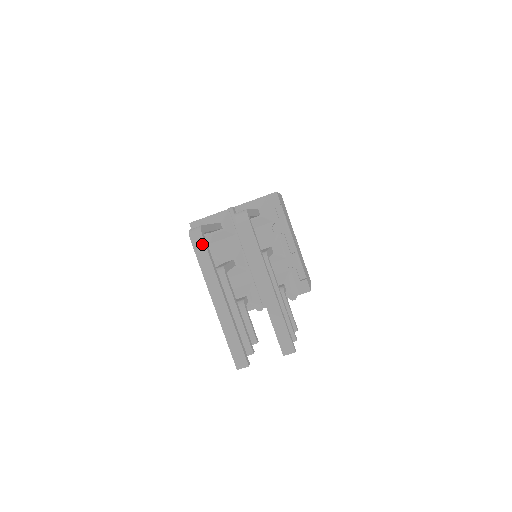
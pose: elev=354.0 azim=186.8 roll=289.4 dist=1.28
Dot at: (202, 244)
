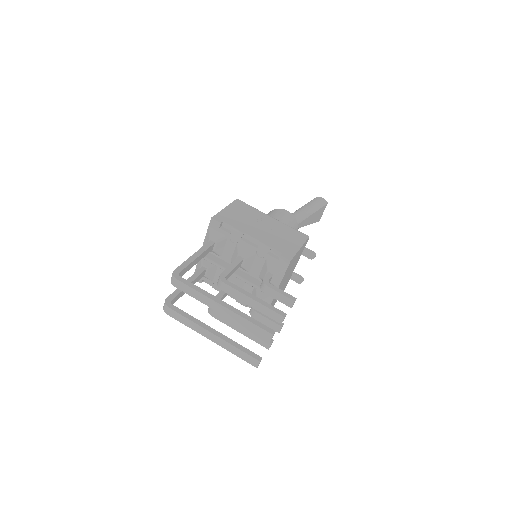
Dot at: (172, 311)
